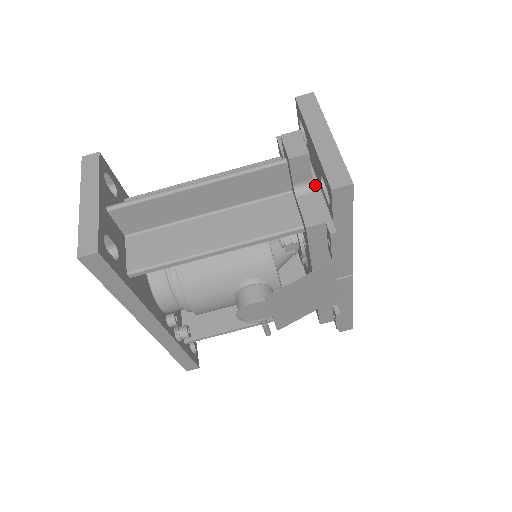
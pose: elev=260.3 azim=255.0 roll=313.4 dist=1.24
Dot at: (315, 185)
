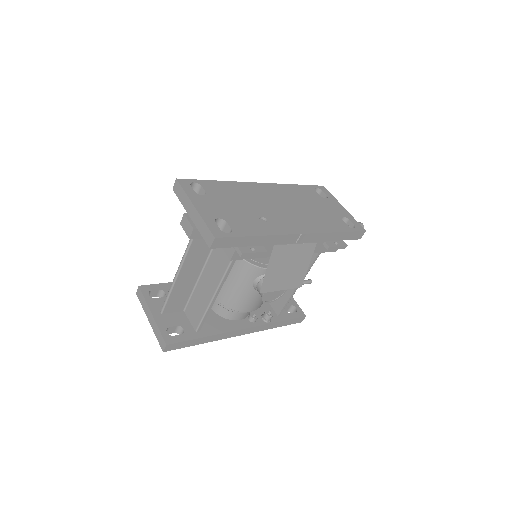
Dot at: occluded
